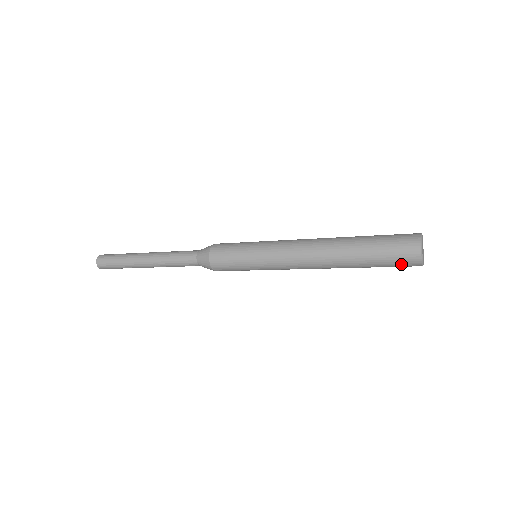
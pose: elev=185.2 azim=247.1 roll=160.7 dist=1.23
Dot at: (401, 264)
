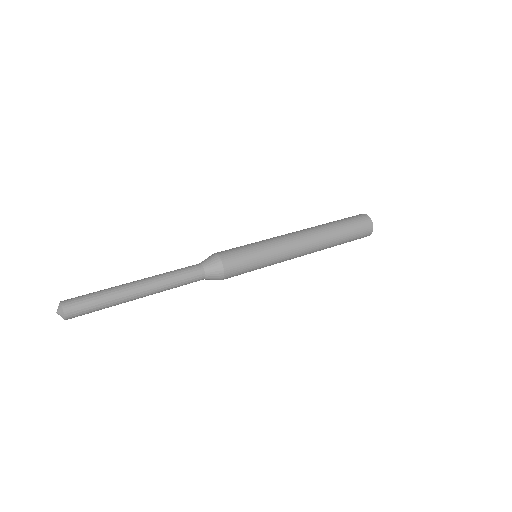
Dot at: occluded
